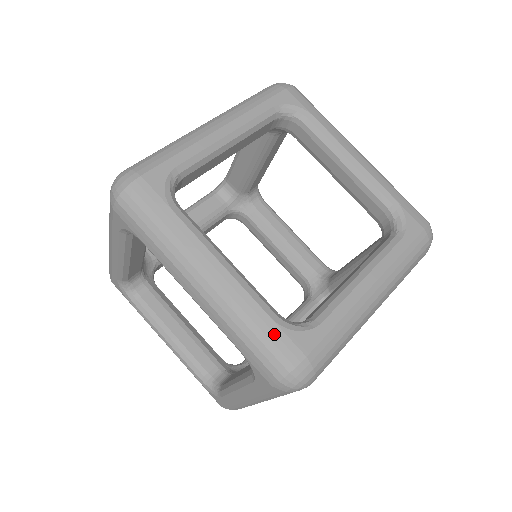
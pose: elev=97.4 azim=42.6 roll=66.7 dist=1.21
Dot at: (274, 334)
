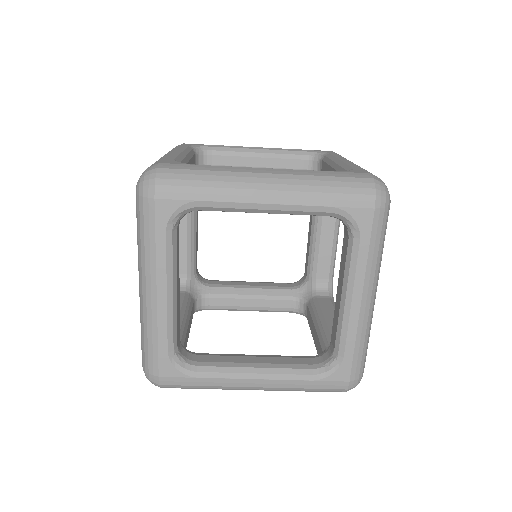
Dot at: (320, 386)
